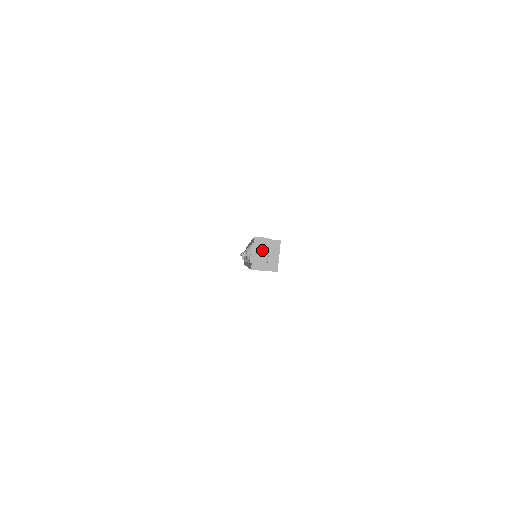
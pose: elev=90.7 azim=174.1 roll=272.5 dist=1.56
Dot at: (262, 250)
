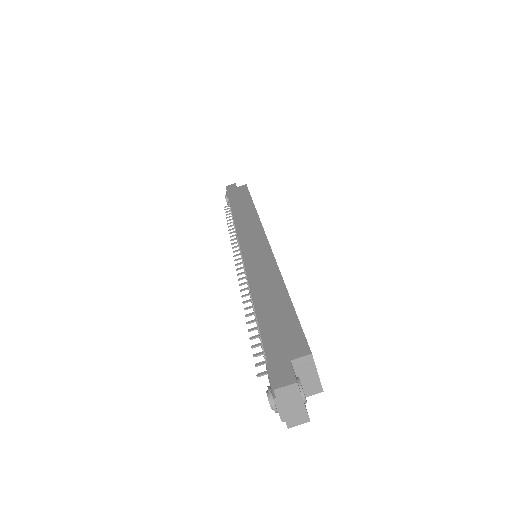
Dot at: (293, 401)
